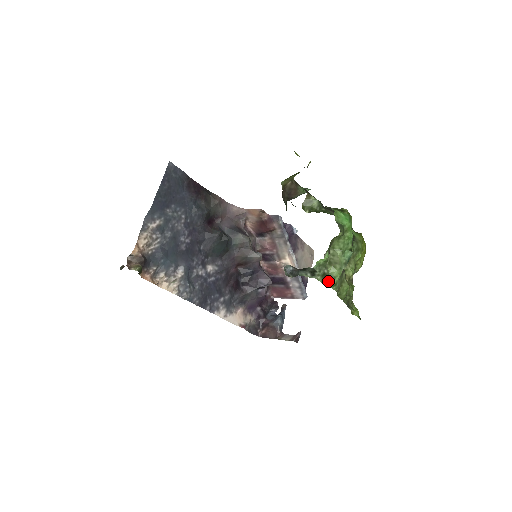
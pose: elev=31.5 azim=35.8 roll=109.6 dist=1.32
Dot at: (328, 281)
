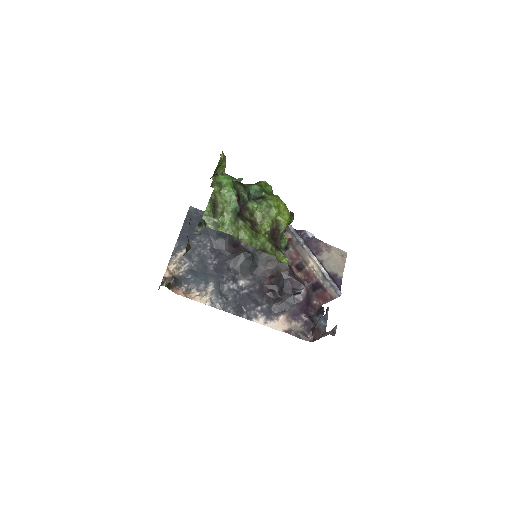
Dot at: (220, 228)
